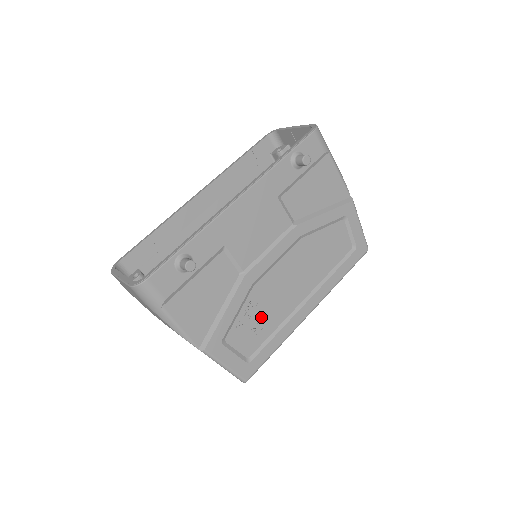
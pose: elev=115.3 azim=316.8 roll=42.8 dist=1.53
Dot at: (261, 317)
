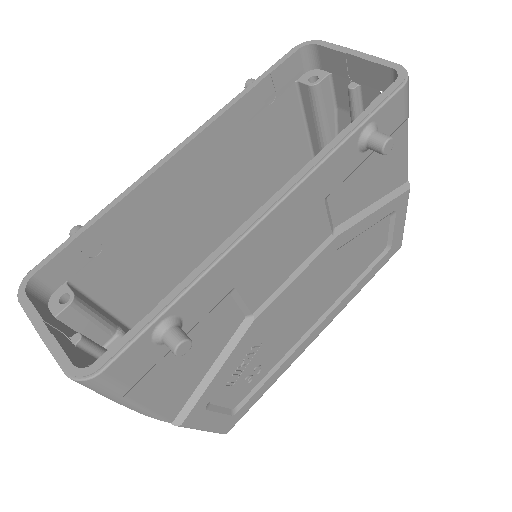
Dot at: (260, 360)
